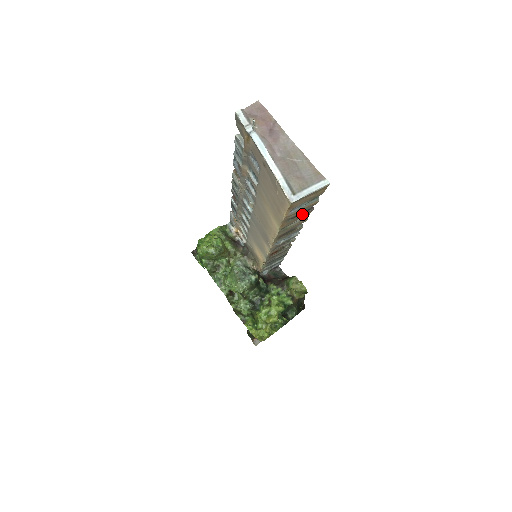
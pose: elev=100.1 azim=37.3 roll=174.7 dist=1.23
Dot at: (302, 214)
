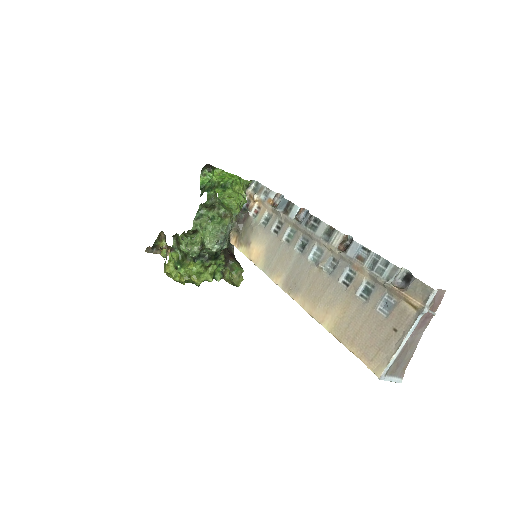
Dot at: occluded
